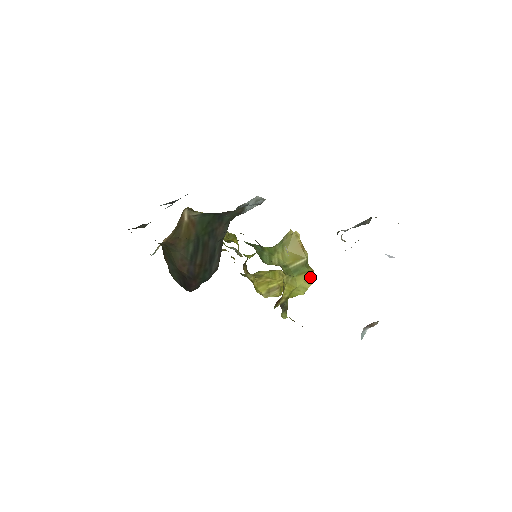
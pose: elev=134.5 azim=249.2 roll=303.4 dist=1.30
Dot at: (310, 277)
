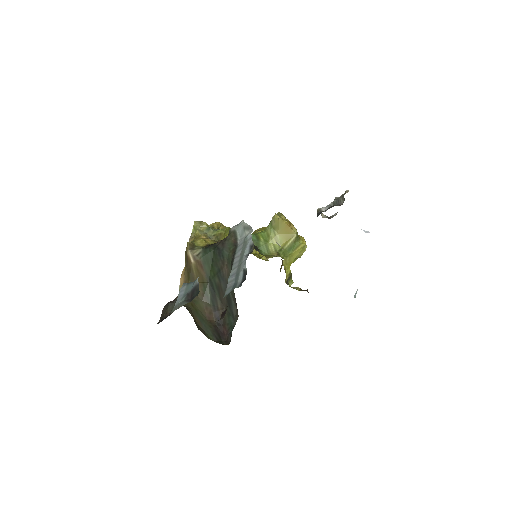
Dot at: (303, 248)
